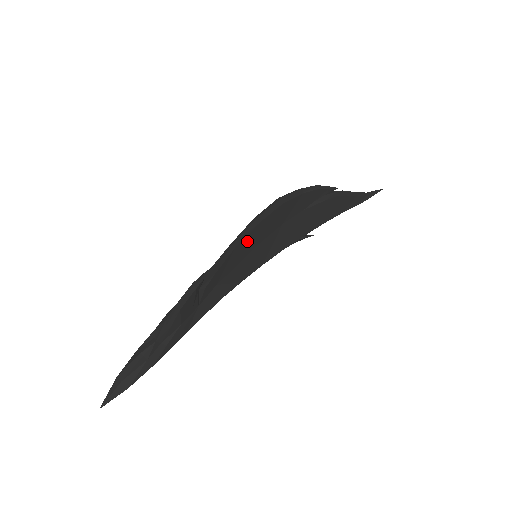
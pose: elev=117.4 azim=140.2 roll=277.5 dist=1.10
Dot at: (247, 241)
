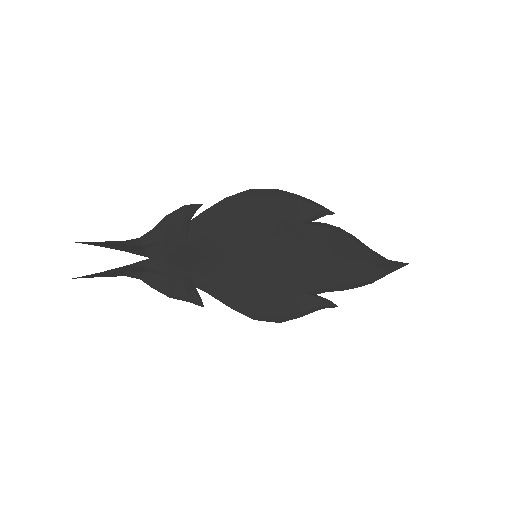
Dot at: (240, 207)
